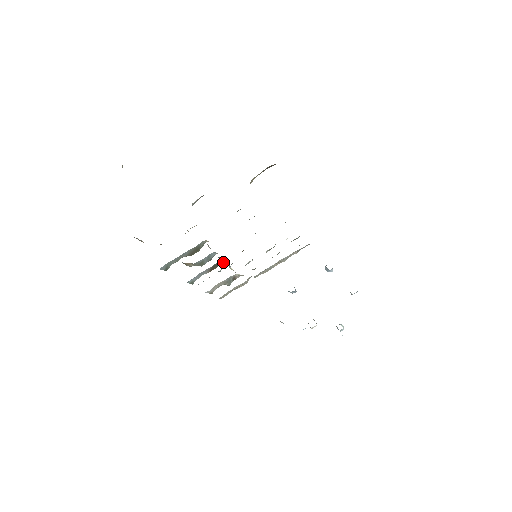
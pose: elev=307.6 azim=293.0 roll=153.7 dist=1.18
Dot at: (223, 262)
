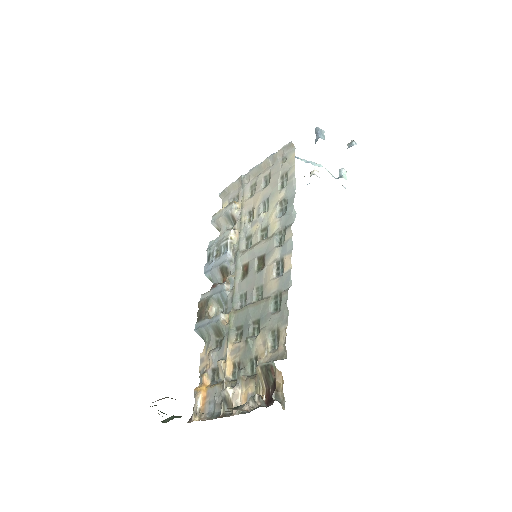
Dot at: (229, 267)
